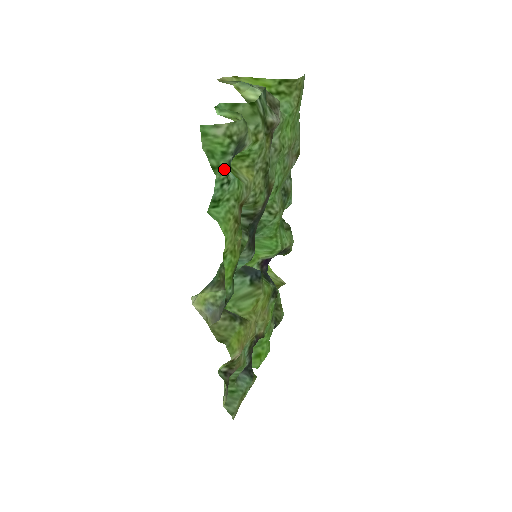
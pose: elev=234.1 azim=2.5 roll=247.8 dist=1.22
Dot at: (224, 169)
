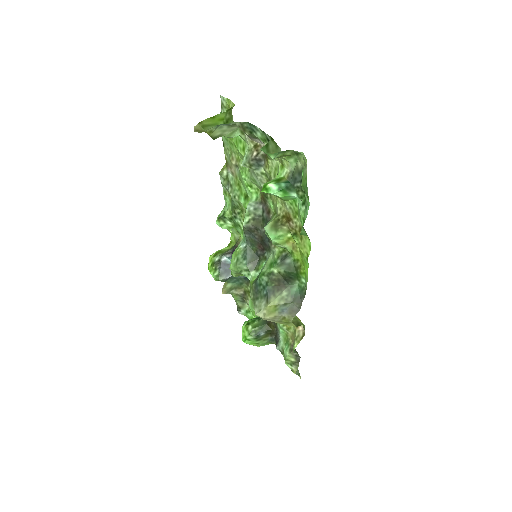
Dot at: (307, 195)
